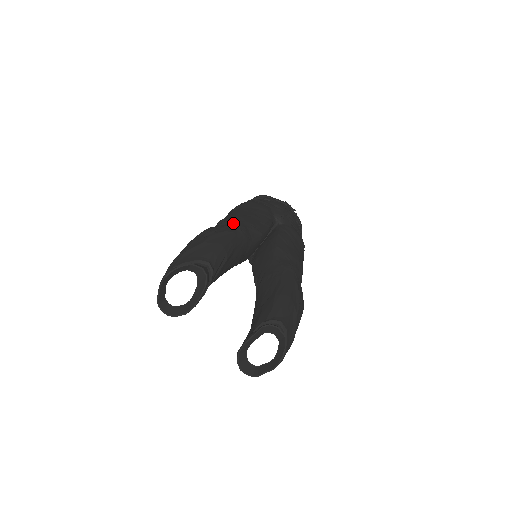
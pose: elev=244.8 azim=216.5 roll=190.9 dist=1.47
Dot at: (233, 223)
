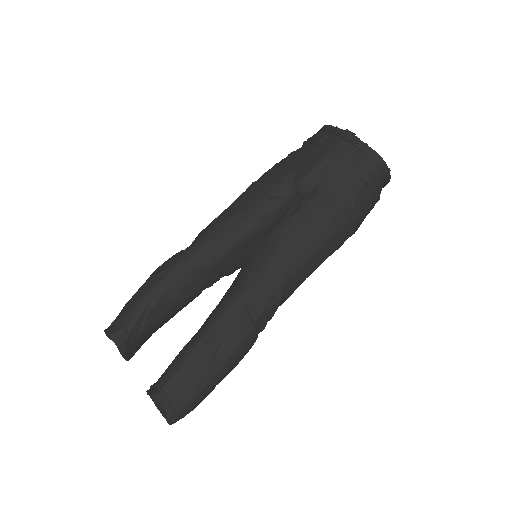
Dot at: (187, 248)
